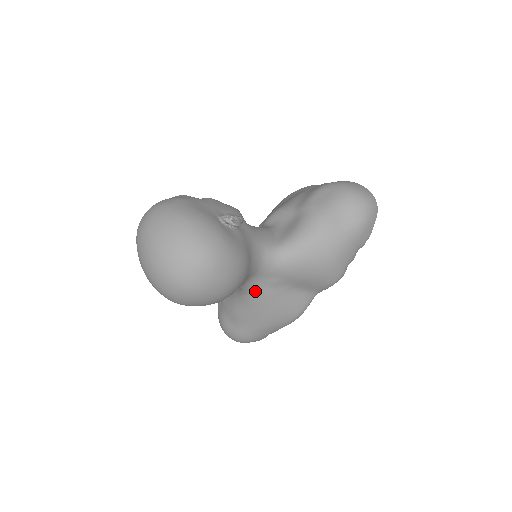
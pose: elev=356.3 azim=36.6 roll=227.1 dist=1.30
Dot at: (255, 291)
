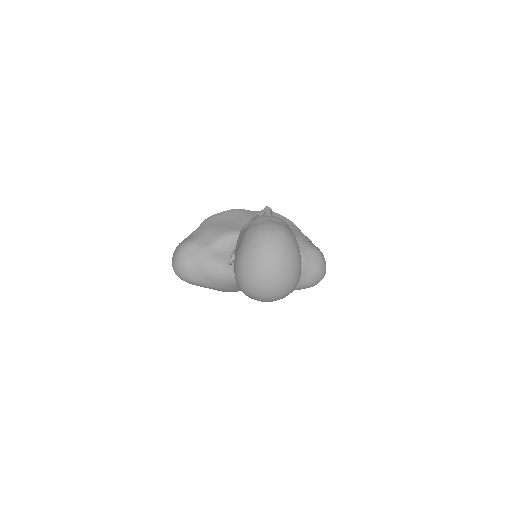
Dot at: occluded
